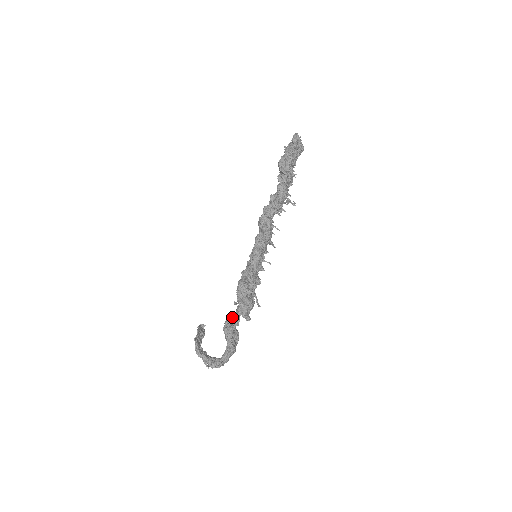
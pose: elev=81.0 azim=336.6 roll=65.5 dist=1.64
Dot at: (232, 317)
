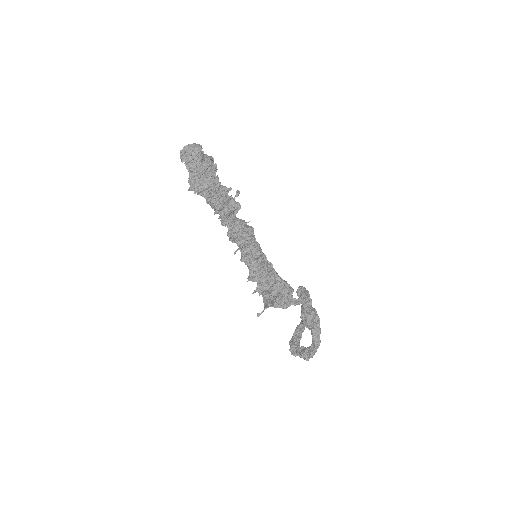
Dot at: occluded
